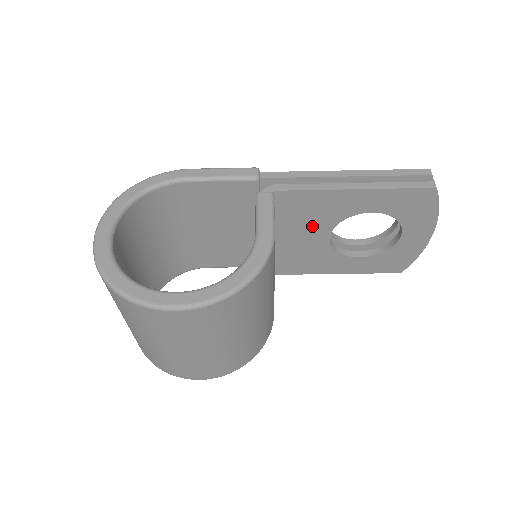
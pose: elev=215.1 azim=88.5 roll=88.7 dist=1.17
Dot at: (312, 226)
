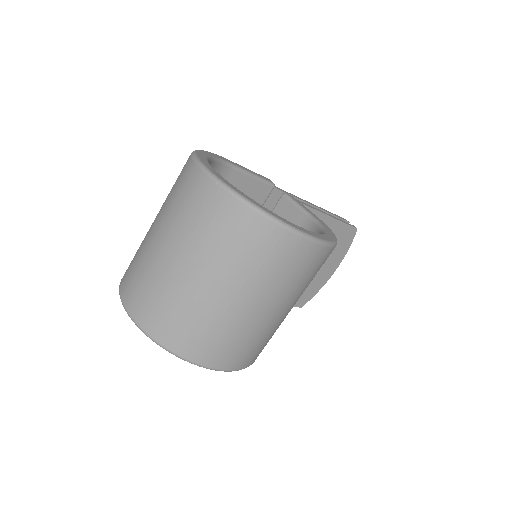
Dot at: occluded
